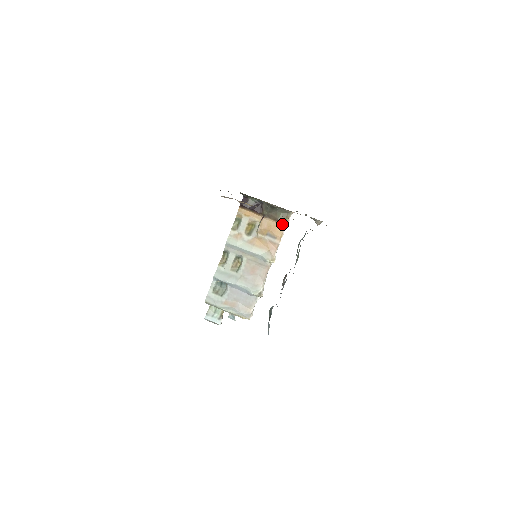
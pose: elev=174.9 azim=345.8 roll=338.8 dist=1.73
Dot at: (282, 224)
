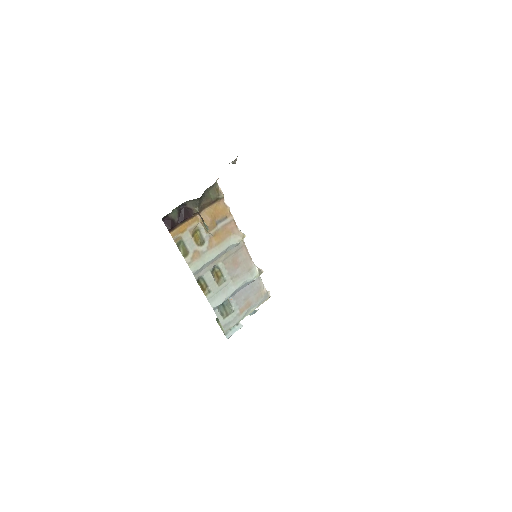
Dot at: (219, 200)
